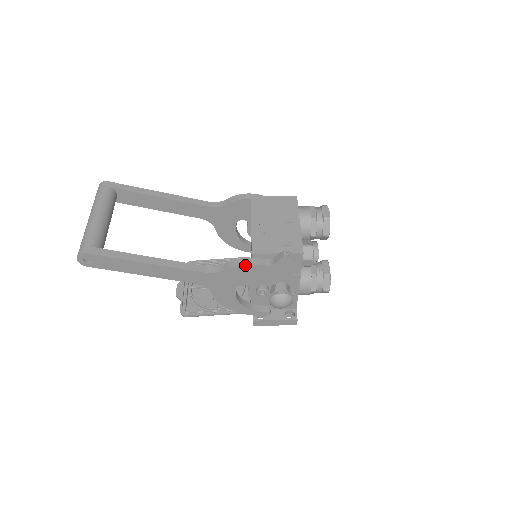
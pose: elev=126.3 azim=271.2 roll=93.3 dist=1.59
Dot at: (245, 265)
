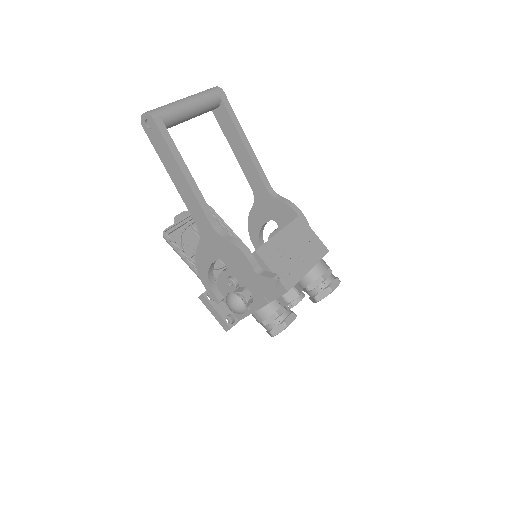
Dot at: (242, 252)
